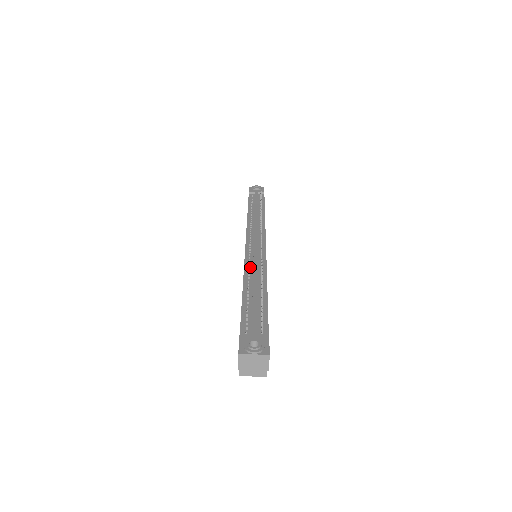
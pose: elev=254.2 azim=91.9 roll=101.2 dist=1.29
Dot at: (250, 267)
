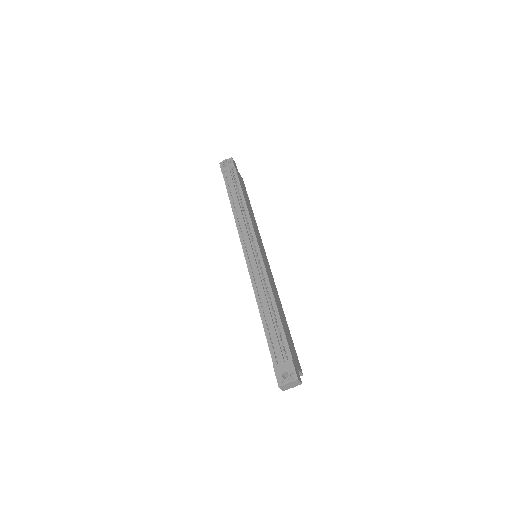
Dot at: (257, 284)
